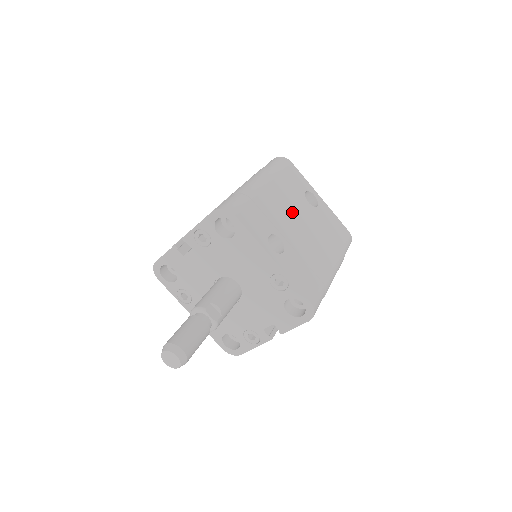
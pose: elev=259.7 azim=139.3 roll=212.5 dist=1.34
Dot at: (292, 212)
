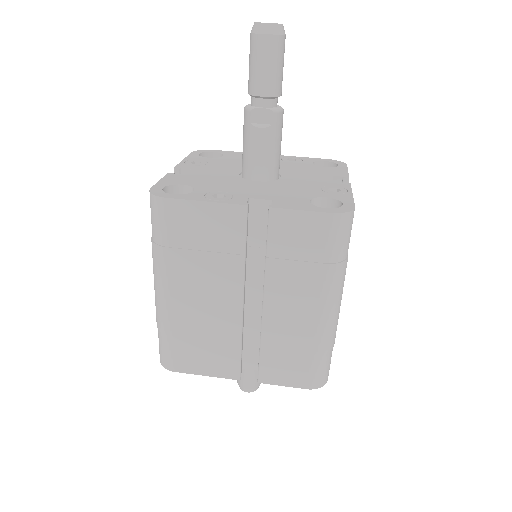
Dot at: occluded
